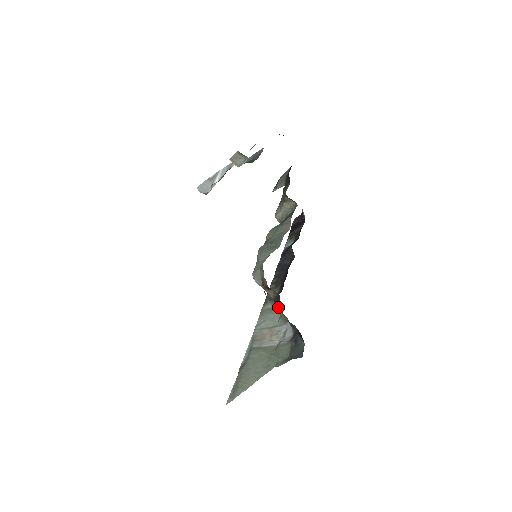
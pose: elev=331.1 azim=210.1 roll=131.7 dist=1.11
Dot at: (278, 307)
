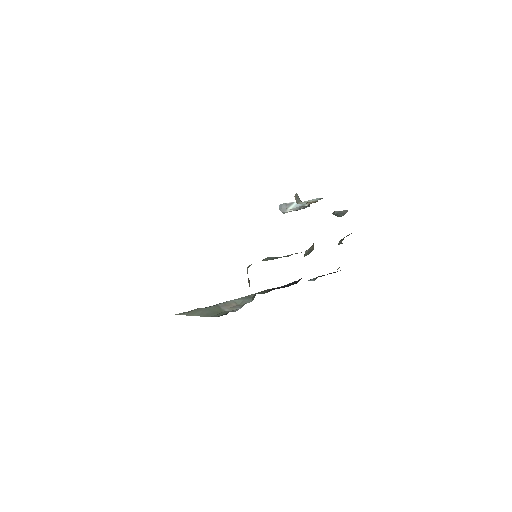
Dot at: occluded
